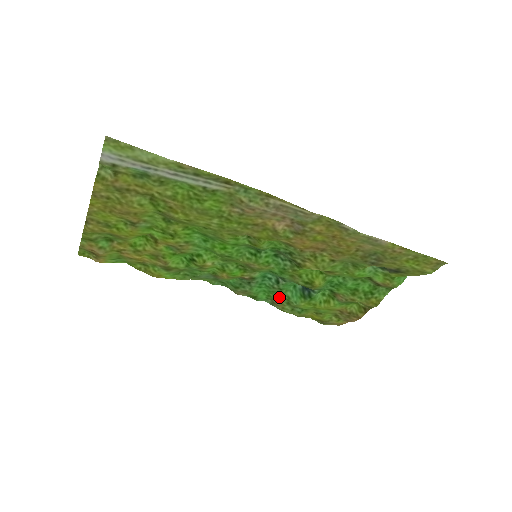
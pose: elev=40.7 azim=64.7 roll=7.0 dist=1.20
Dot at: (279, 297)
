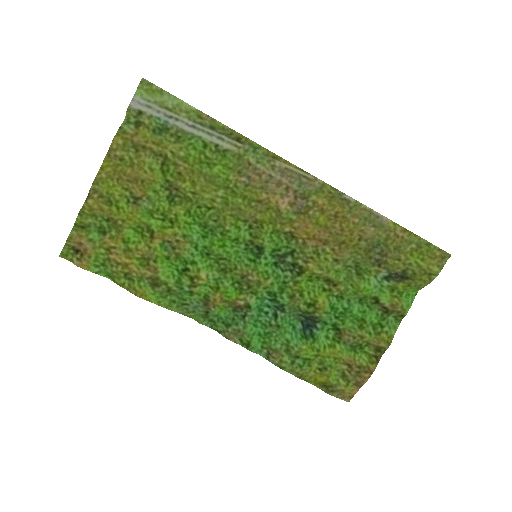
Dot at: (276, 343)
